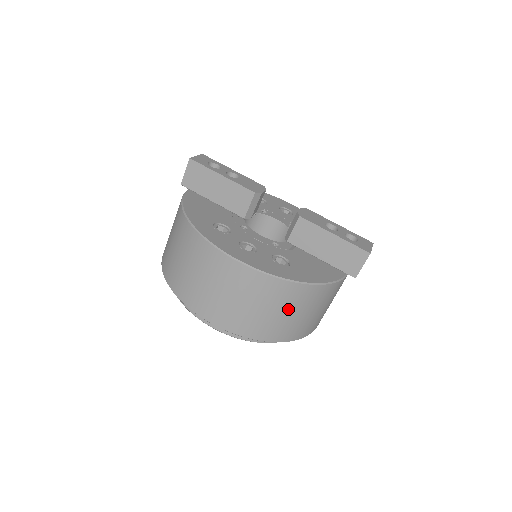
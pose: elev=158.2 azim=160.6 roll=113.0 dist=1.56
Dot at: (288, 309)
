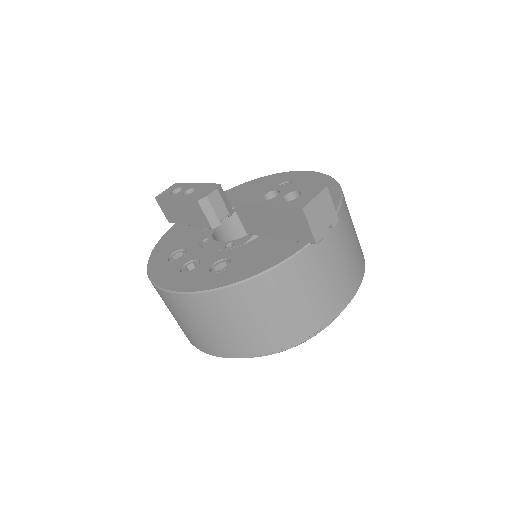
Dot at: (243, 317)
